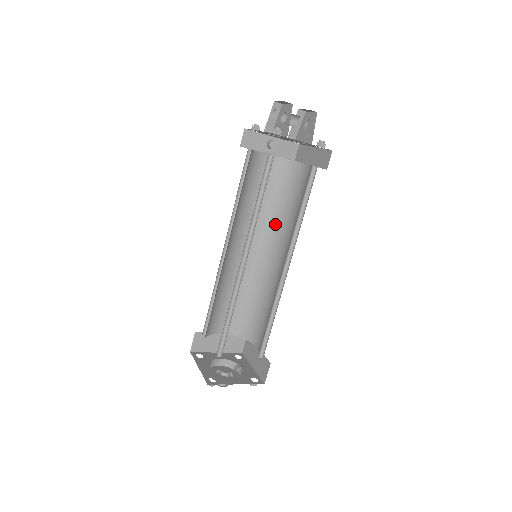
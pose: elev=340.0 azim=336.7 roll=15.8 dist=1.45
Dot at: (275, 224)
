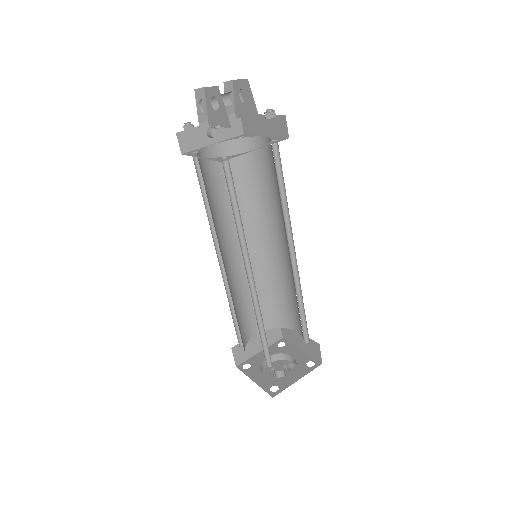
Dot at: (257, 210)
